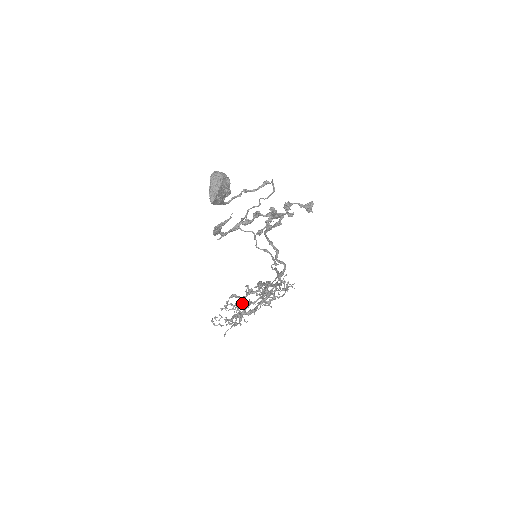
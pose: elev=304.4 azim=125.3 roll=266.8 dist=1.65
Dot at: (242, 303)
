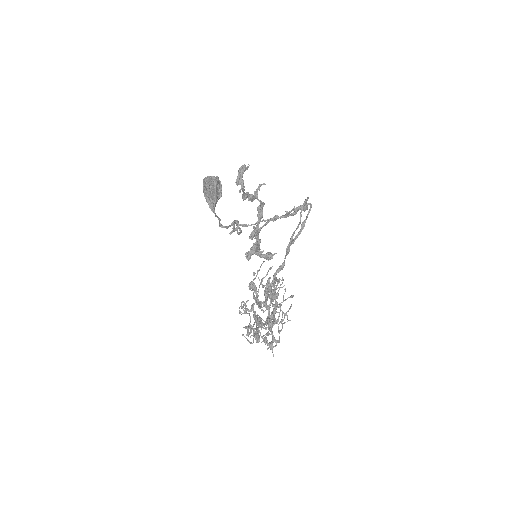
Dot at: (250, 328)
